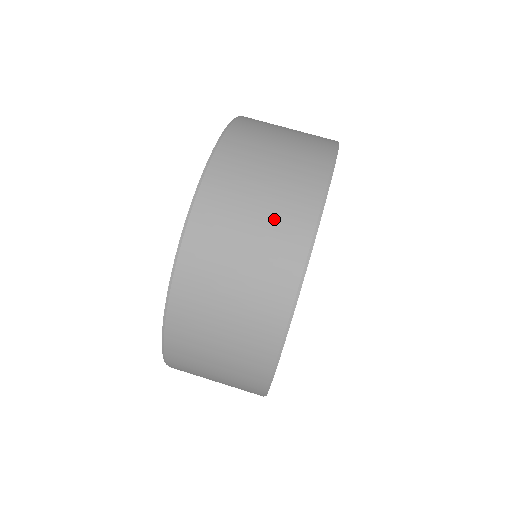
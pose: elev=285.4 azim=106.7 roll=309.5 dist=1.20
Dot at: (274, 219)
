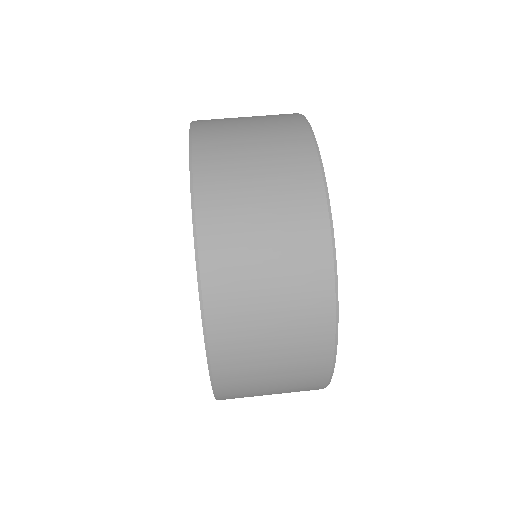
Dot at: (277, 164)
